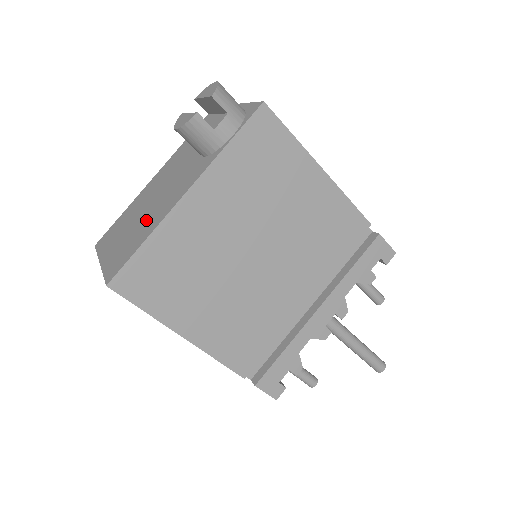
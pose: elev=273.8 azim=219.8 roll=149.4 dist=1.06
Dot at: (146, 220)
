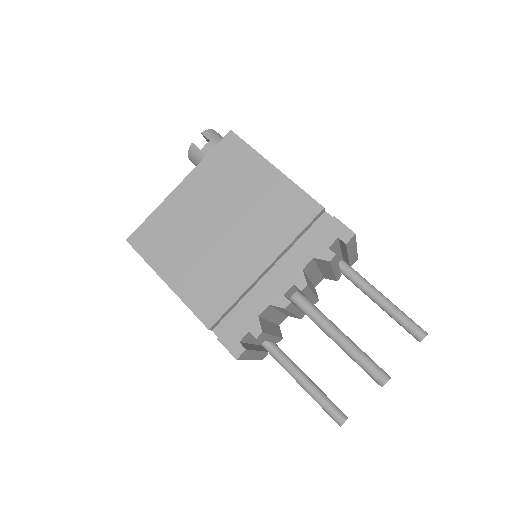
Dot at: occluded
